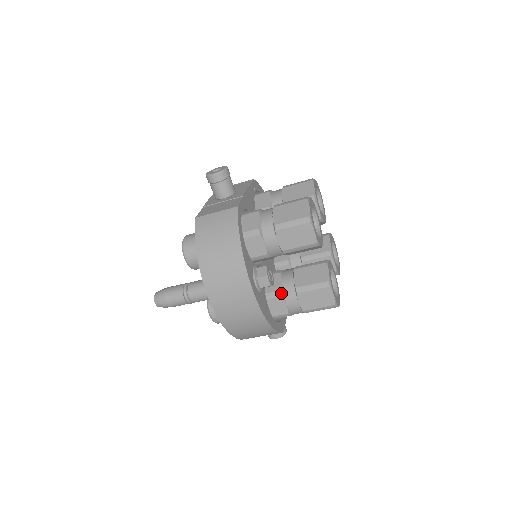
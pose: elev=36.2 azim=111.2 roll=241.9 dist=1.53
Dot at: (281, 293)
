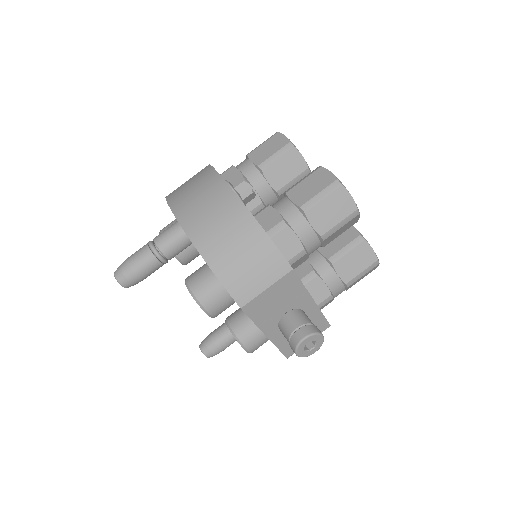
Dot at: (268, 205)
